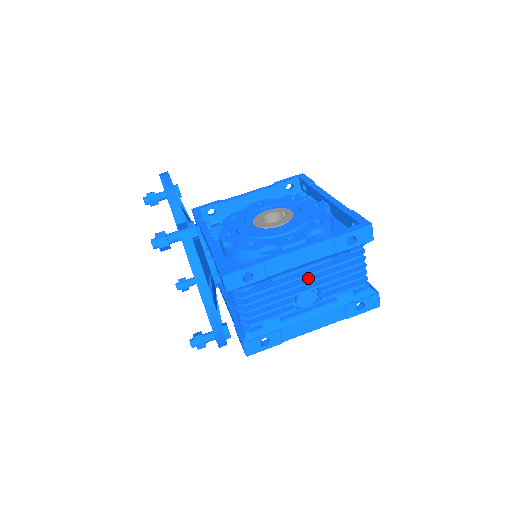
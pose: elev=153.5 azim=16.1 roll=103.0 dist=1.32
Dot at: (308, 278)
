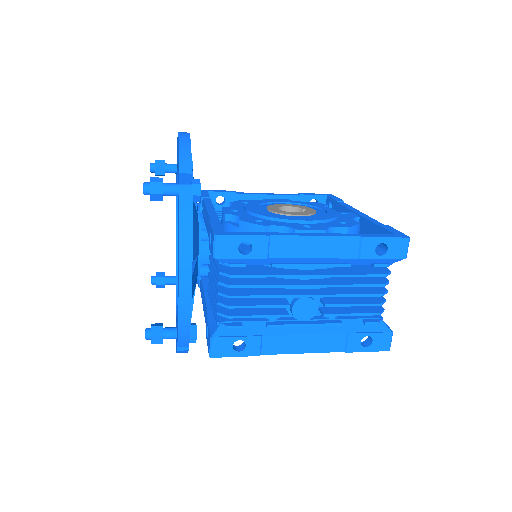
Dot at: (315, 281)
